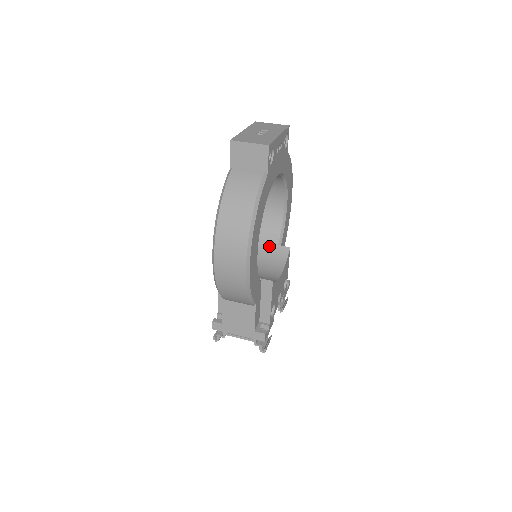
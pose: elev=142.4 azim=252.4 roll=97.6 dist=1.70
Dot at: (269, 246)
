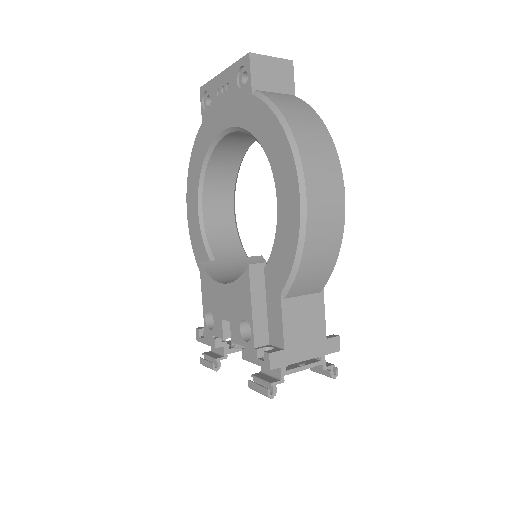
Dot at: (239, 260)
